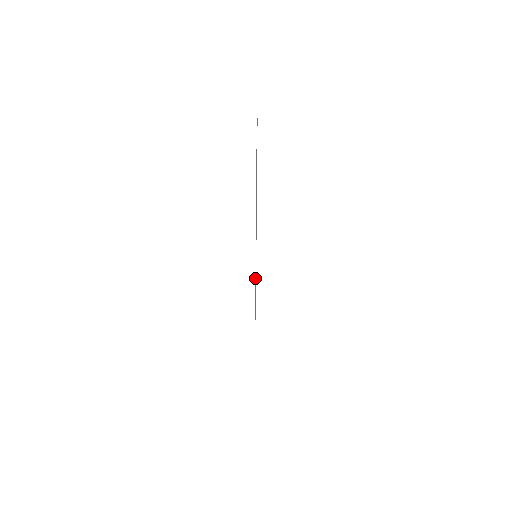
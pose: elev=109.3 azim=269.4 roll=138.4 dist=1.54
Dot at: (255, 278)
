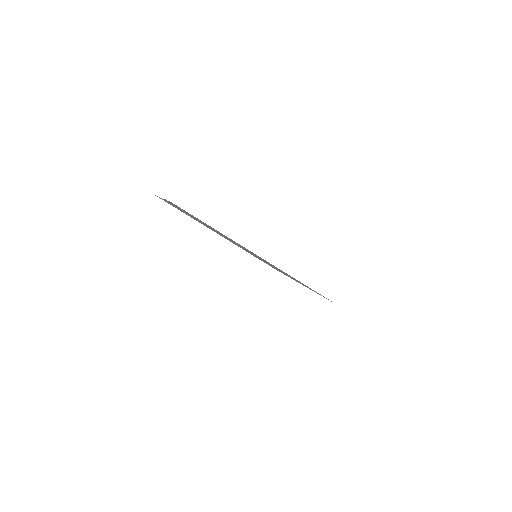
Dot at: occluded
